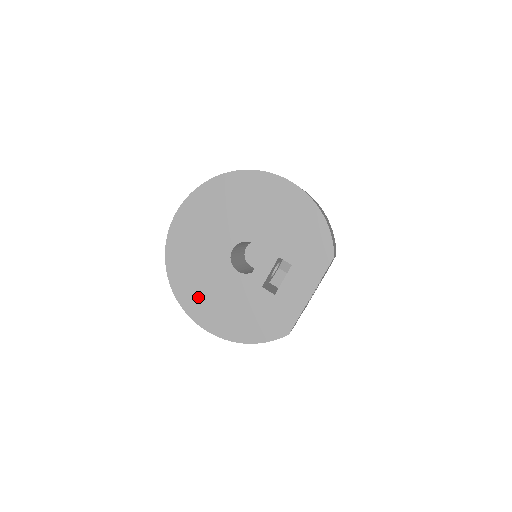
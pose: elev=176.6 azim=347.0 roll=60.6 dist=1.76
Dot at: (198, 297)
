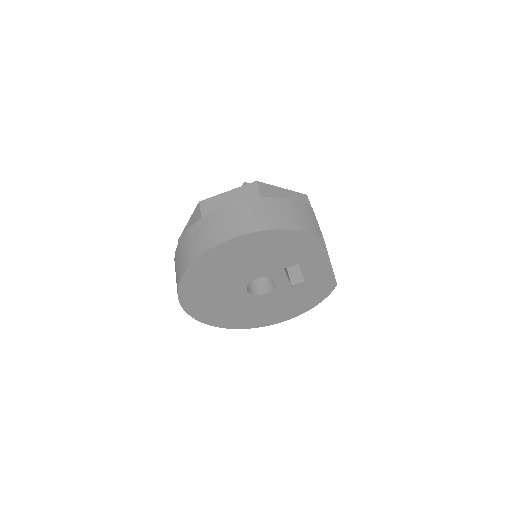
Dot at: (257, 319)
